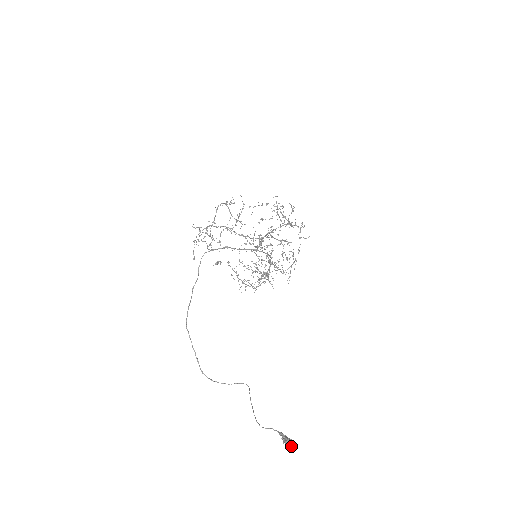
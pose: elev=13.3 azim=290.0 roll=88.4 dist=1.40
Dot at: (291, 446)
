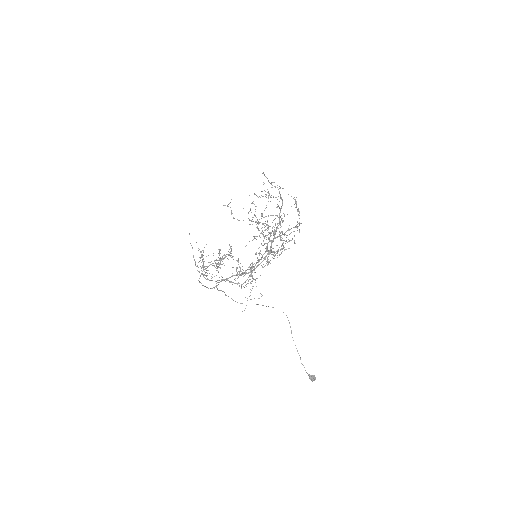
Dot at: occluded
